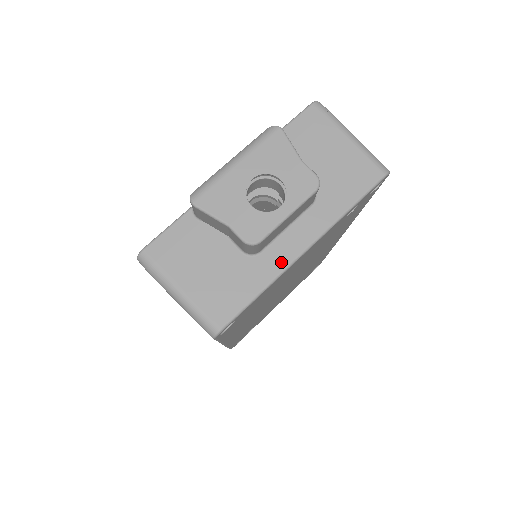
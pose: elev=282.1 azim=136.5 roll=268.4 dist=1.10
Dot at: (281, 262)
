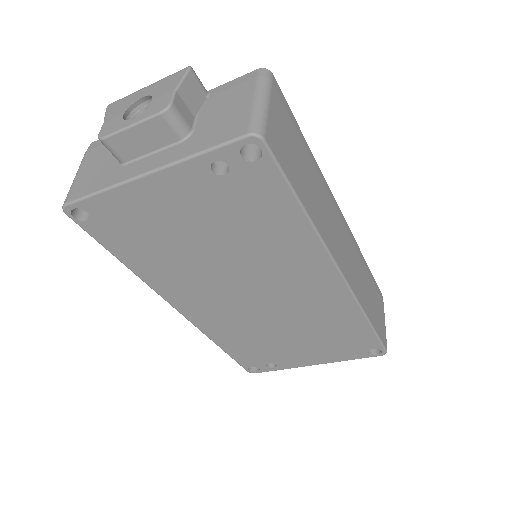
Dot at: (127, 175)
